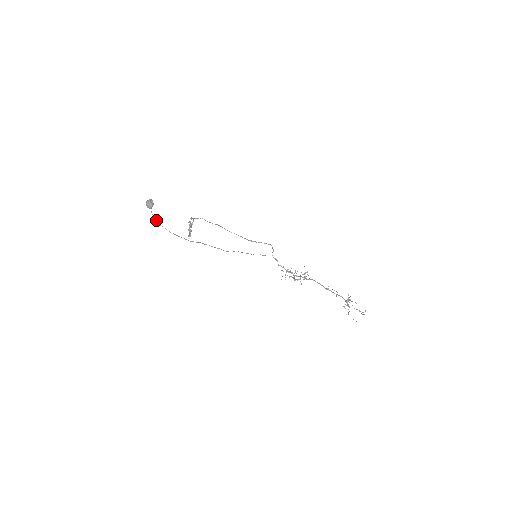
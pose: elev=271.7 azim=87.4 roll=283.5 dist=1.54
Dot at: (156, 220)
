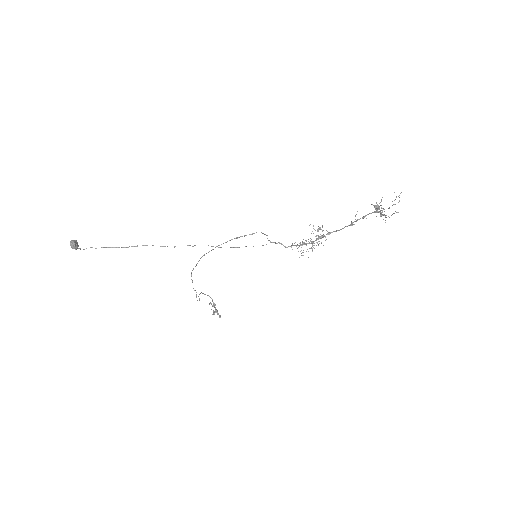
Dot at: (80, 248)
